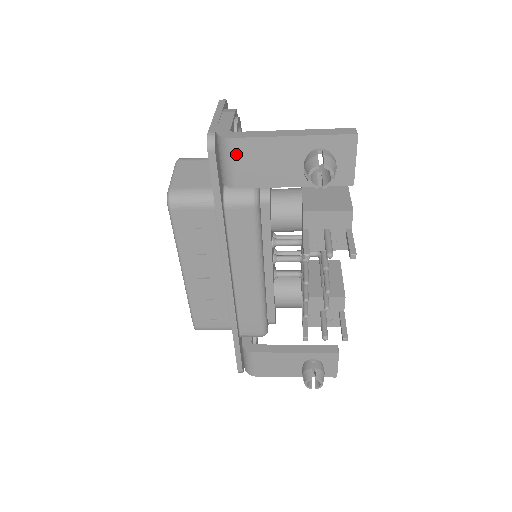
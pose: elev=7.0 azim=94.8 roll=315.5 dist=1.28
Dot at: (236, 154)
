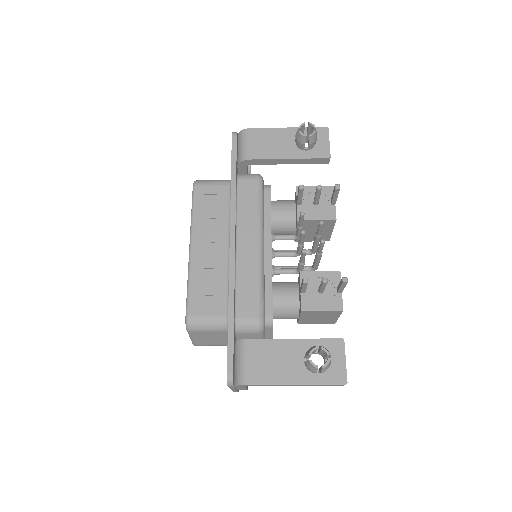
Dot at: (250, 138)
